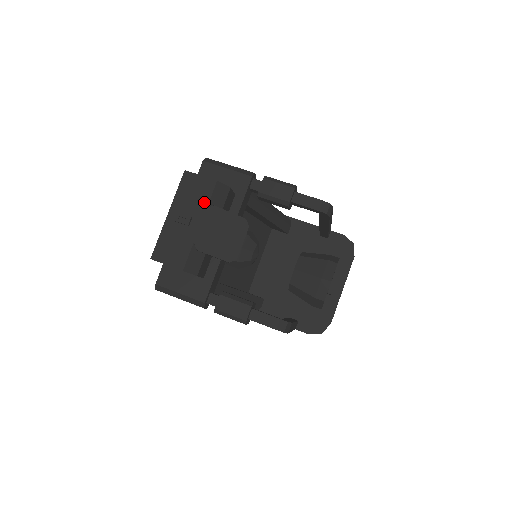
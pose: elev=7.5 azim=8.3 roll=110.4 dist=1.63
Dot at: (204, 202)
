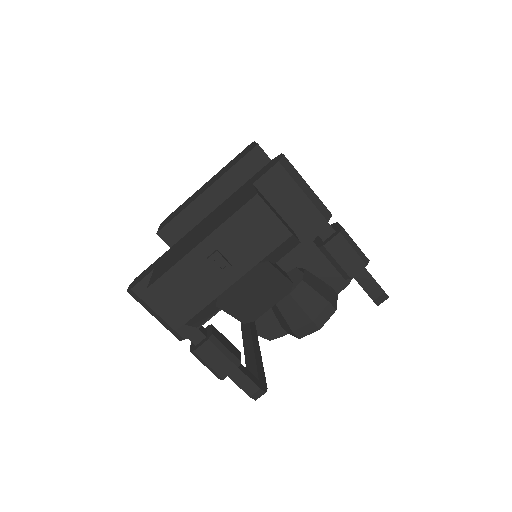
Dot at: (259, 253)
